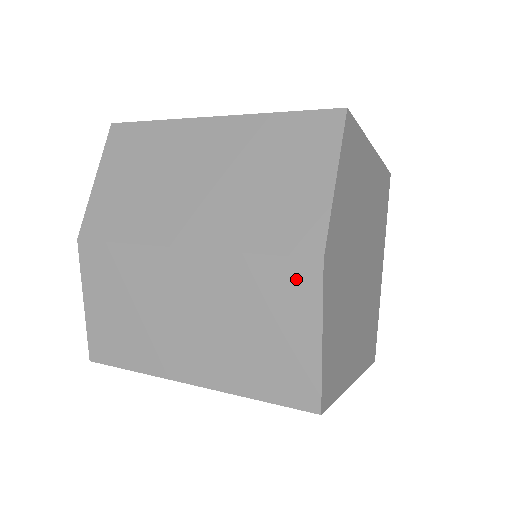
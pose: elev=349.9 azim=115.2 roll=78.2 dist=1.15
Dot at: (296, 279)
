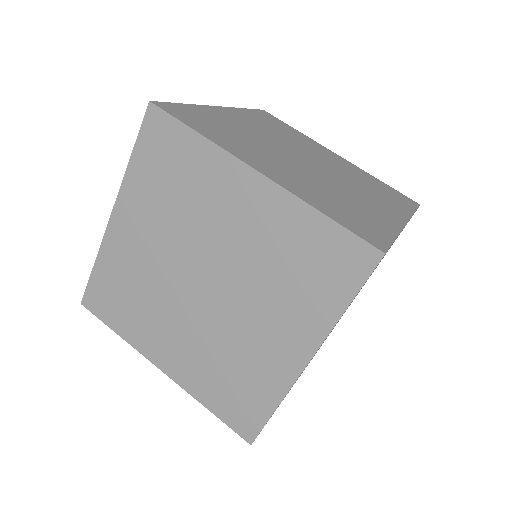
Dot at: occluded
